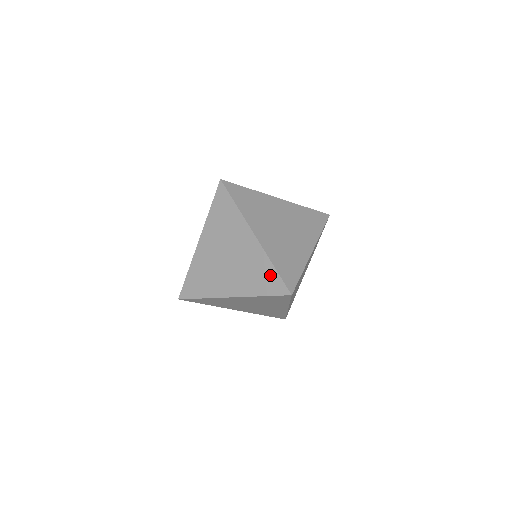
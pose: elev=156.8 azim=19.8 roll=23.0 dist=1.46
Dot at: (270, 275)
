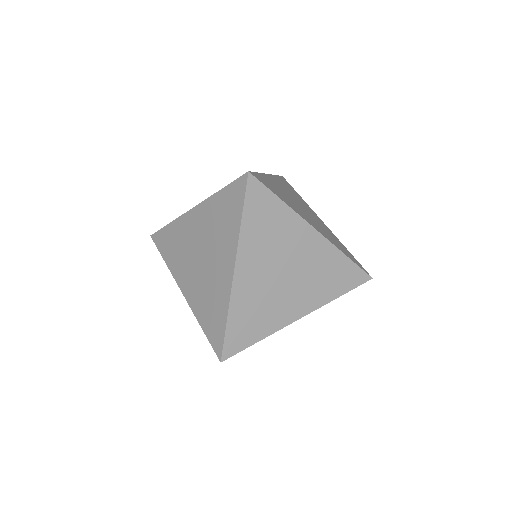
Dot at: (345, 269)
